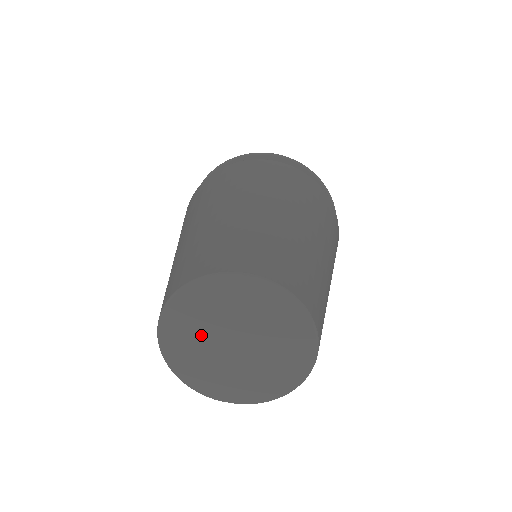
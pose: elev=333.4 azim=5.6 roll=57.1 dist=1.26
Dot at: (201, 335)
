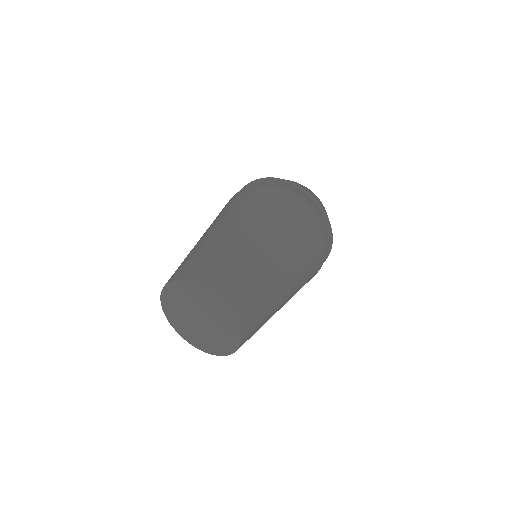
Dot at: (187, 303)
